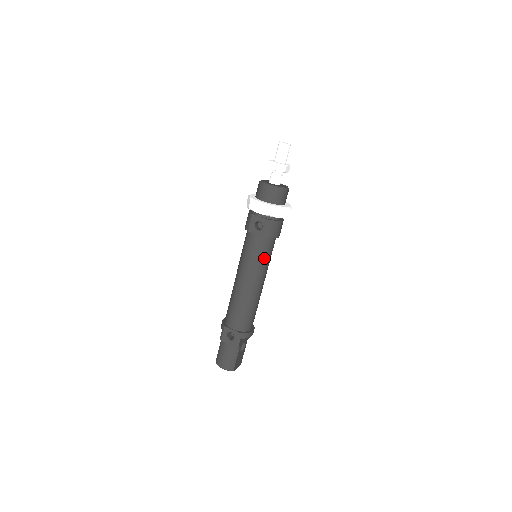
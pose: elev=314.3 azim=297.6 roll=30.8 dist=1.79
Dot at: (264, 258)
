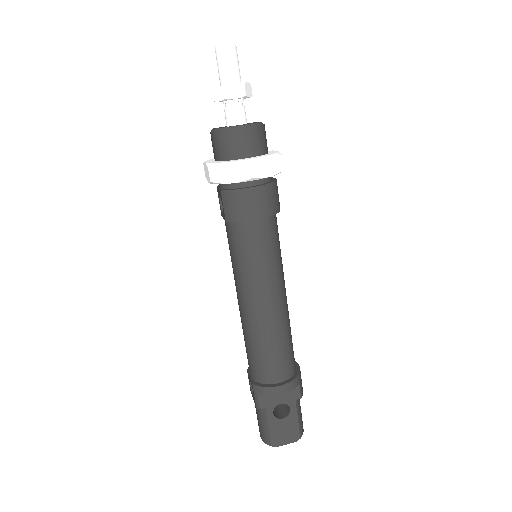
Dot at: (245, 258)
